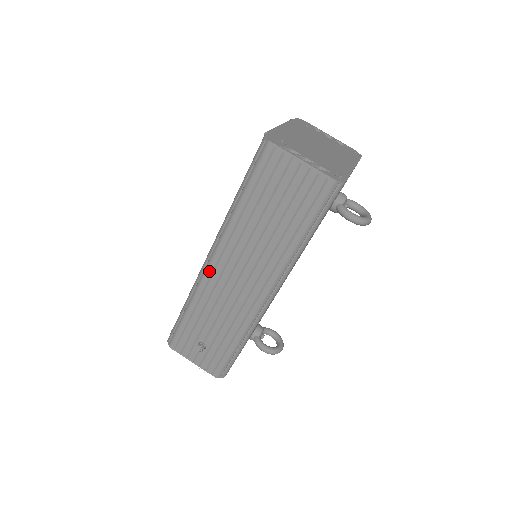
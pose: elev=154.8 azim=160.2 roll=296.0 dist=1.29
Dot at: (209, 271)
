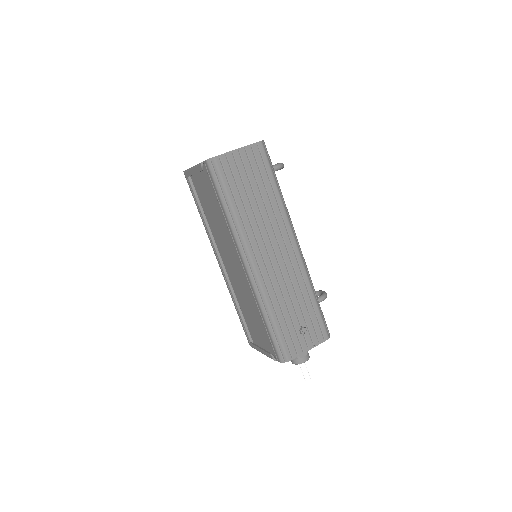
Dot at: (258, 273)
